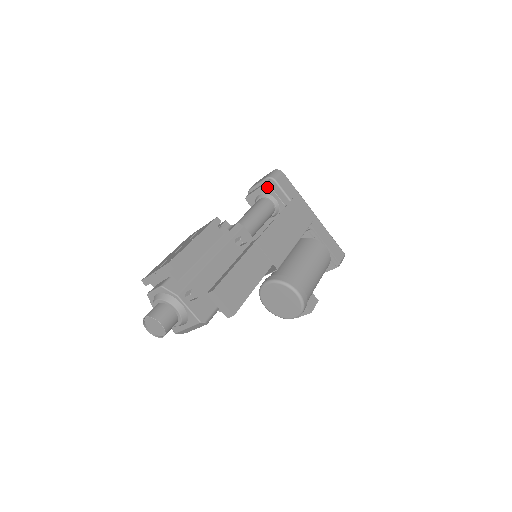
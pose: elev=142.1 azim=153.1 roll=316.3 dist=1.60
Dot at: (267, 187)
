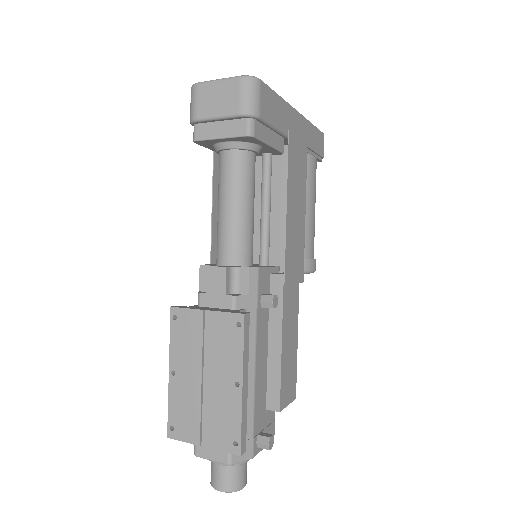
Dot at: (248, 138)
